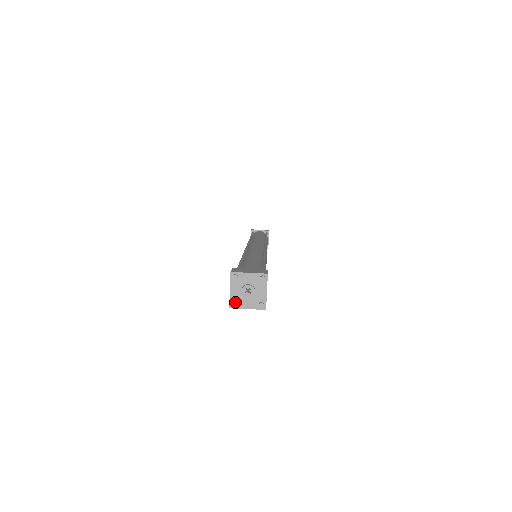
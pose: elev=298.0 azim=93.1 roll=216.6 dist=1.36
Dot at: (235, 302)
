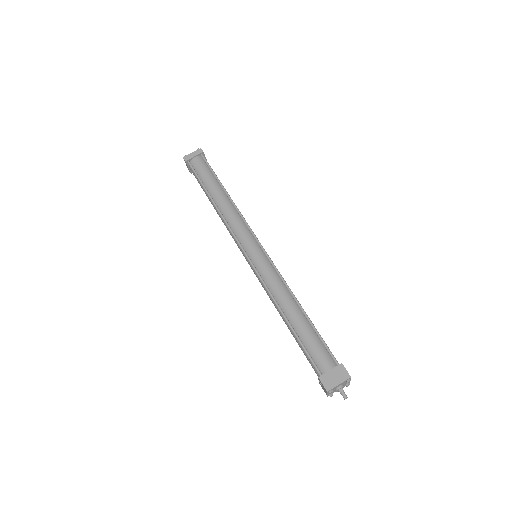
Dot at: (332, 395)
